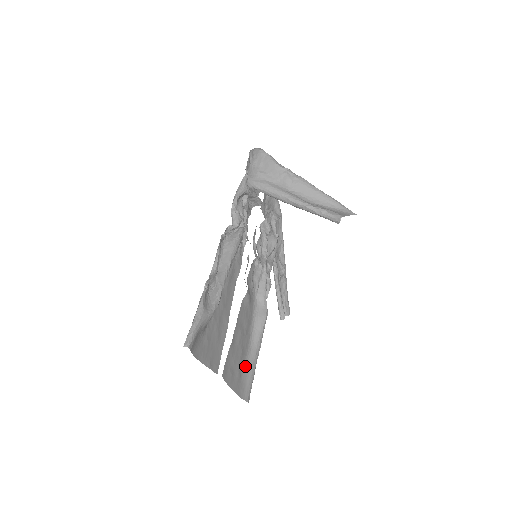
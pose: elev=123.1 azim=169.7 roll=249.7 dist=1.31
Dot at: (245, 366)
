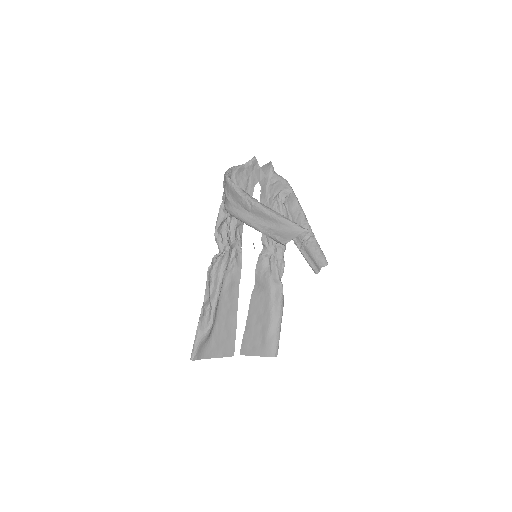
Dot at: (269, 334)
